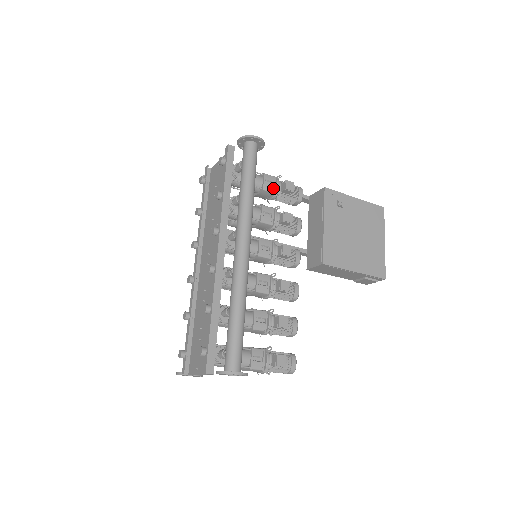
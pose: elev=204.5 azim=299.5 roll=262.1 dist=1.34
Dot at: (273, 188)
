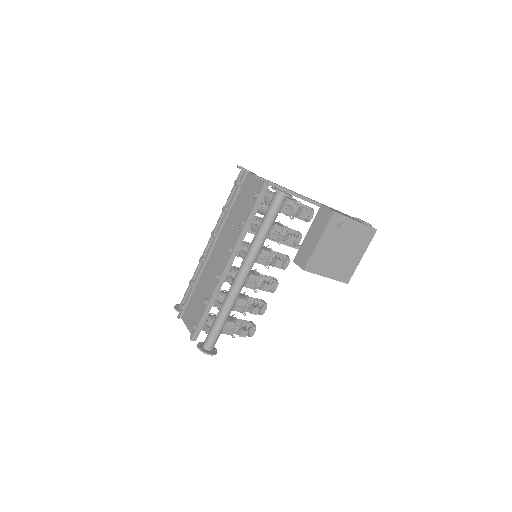
Dot at: (290, 212)
